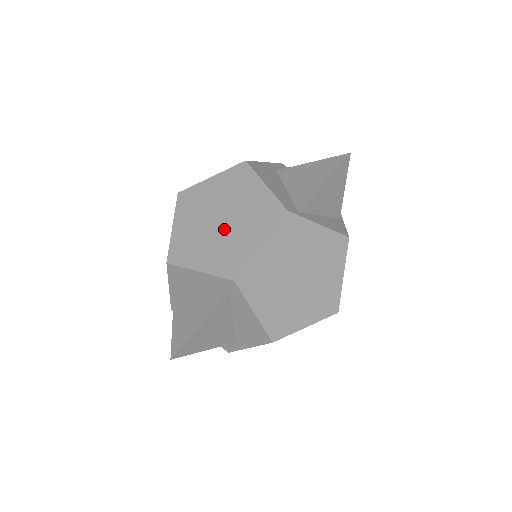
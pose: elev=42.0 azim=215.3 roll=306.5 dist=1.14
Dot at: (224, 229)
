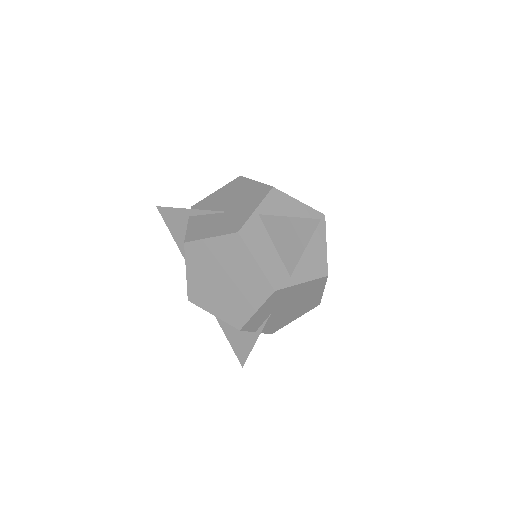
Dot at: occluded
